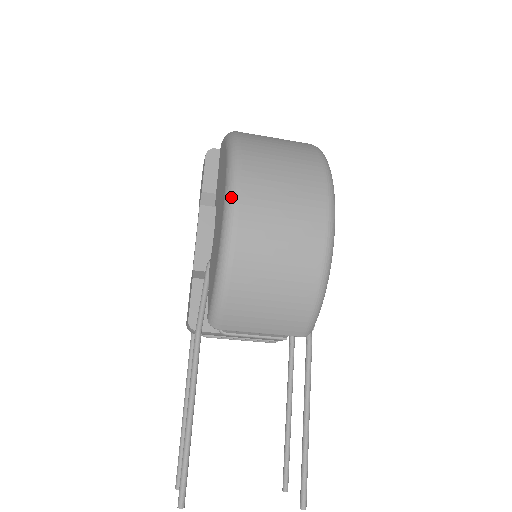
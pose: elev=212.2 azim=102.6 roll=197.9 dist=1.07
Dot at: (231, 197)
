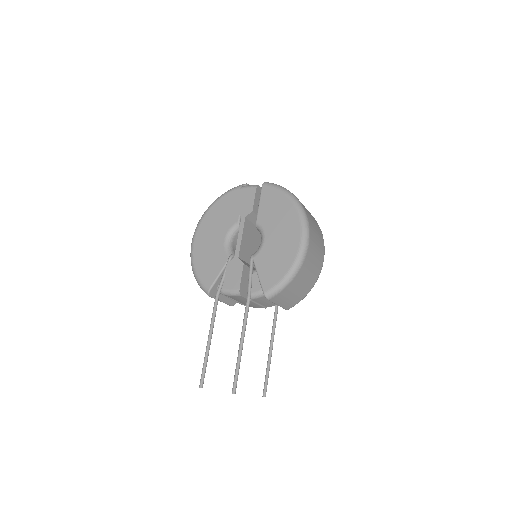
Dot at: (307, 237)
